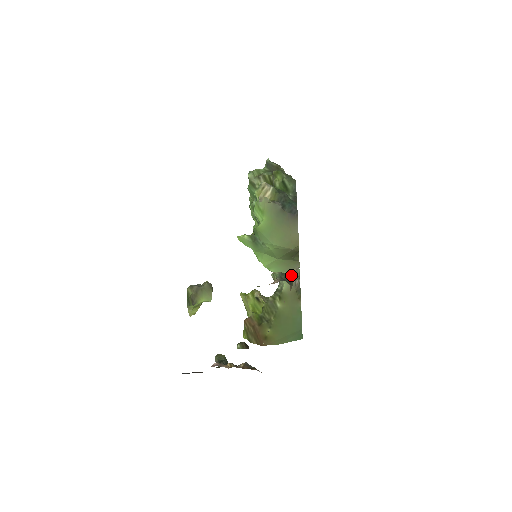
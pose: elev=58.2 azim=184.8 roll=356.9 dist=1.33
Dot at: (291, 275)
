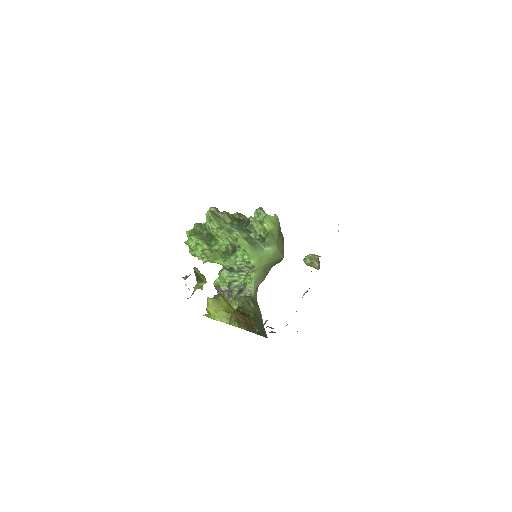
Dot at: (258, 285)
